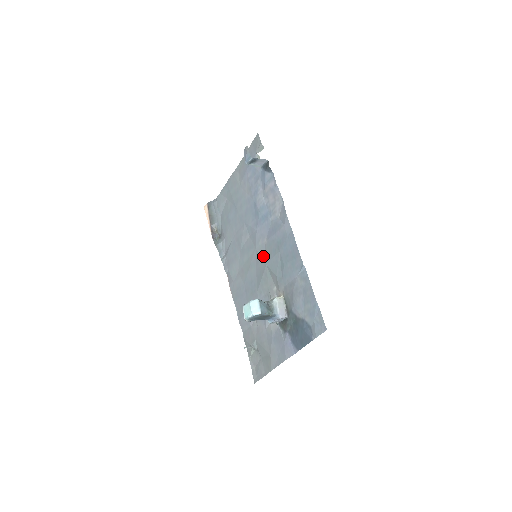
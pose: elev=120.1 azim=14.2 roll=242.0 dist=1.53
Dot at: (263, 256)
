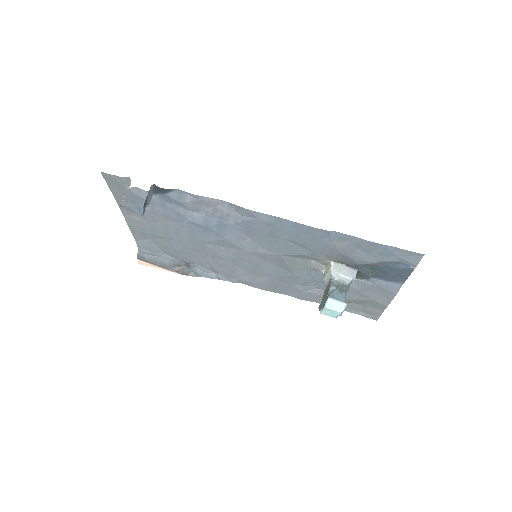
Dot at: (265, 251)
